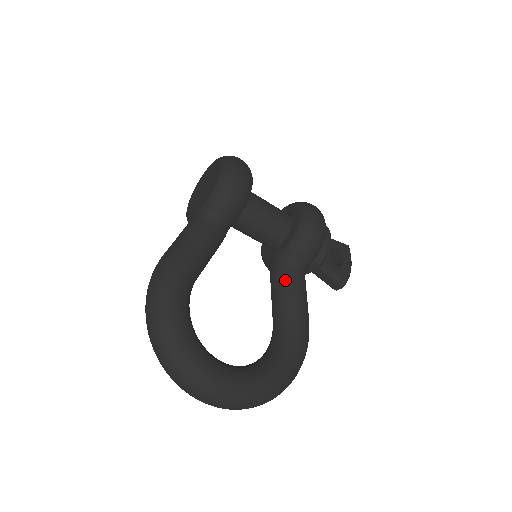
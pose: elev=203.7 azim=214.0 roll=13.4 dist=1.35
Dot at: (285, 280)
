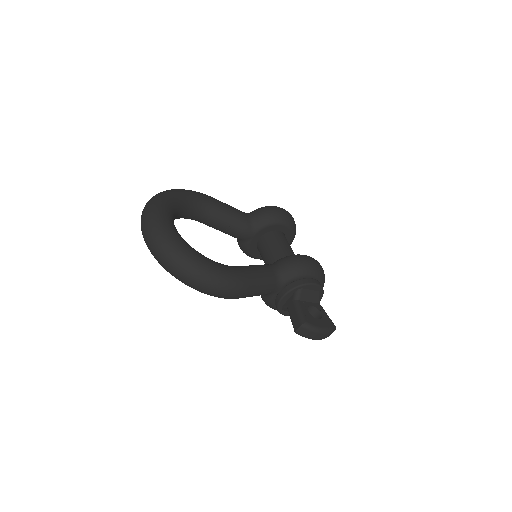
Dot at: (259, 265)
